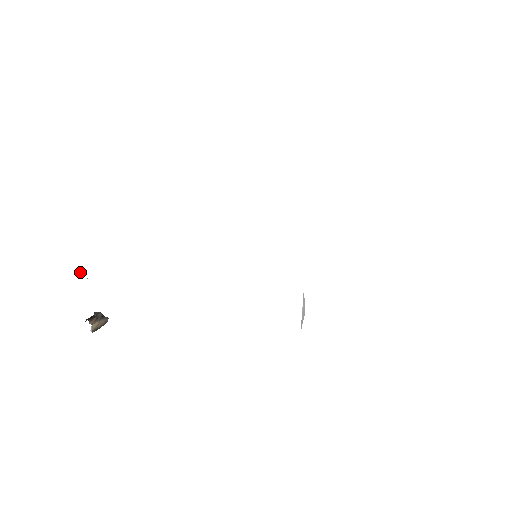
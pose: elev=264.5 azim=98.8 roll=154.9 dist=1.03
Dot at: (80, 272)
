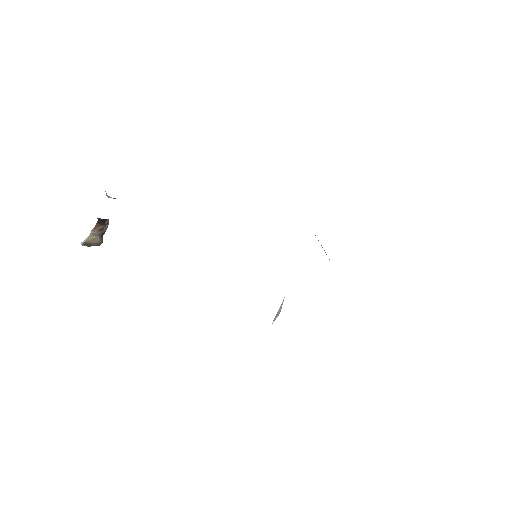
Dot at: occluded
